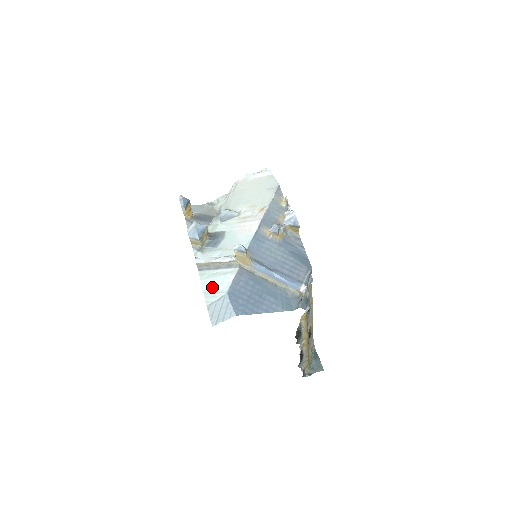
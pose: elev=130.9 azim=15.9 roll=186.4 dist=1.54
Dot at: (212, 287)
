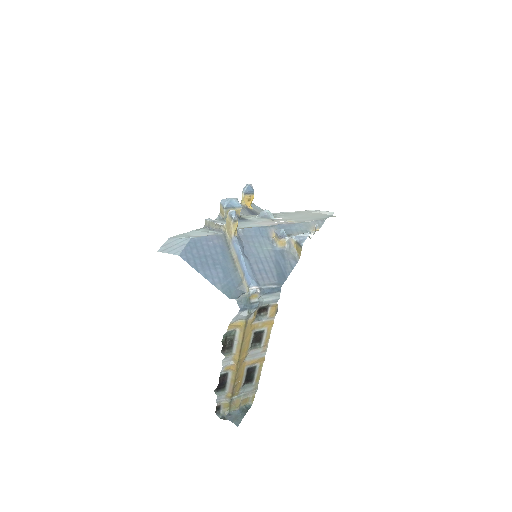
Dot at: (191, 234)
